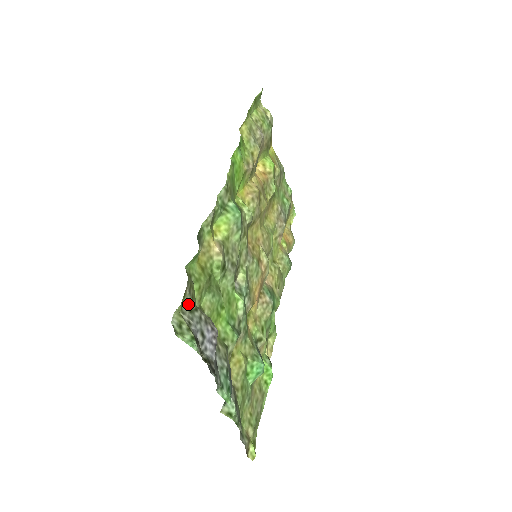
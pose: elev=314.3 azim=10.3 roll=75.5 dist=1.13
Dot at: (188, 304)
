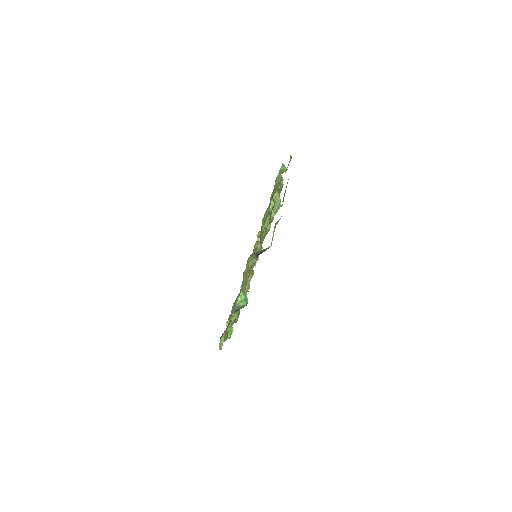
Dot at: occluded
